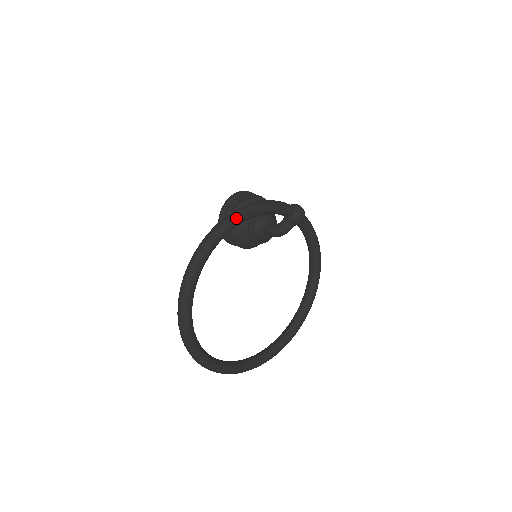
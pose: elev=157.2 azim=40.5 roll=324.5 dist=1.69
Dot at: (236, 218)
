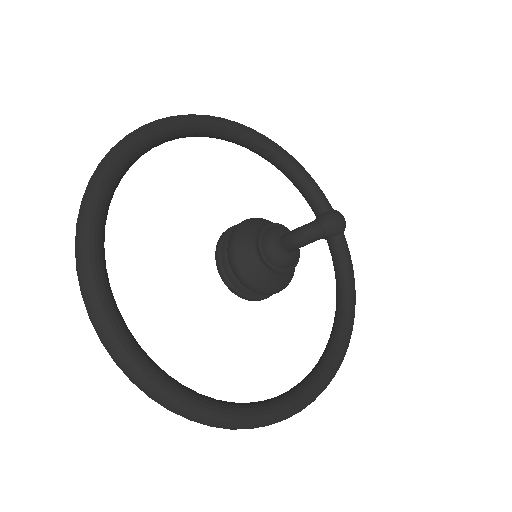
Dot at: (259, 133)
